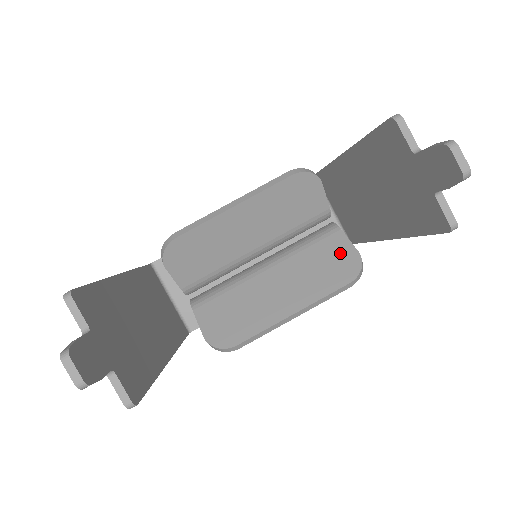
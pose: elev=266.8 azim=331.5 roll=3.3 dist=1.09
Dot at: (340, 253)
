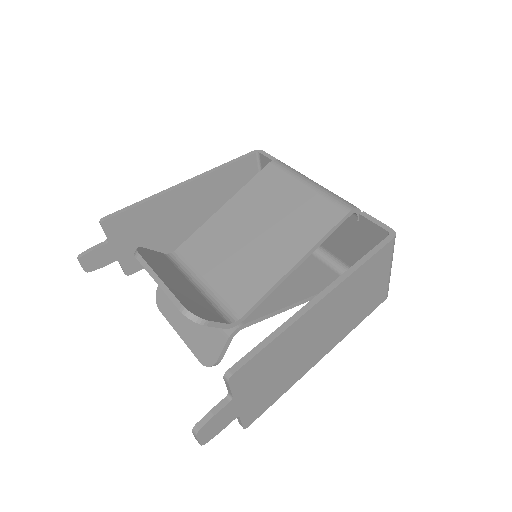
Dot at: (213, 347)
